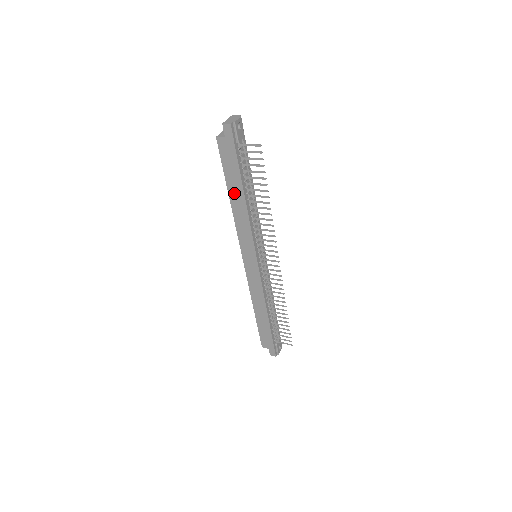
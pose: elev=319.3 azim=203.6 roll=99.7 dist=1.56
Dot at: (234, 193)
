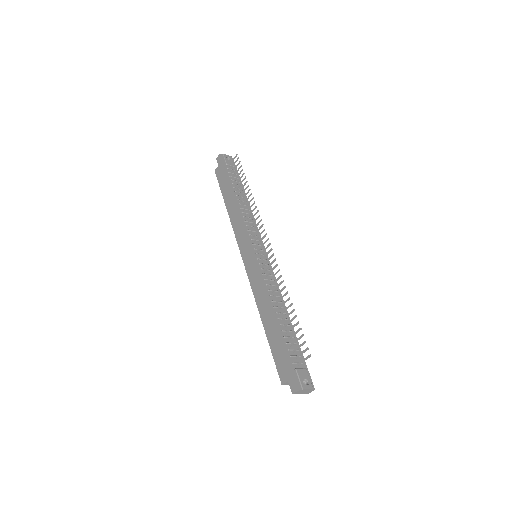
Dot at: (228, 200)
